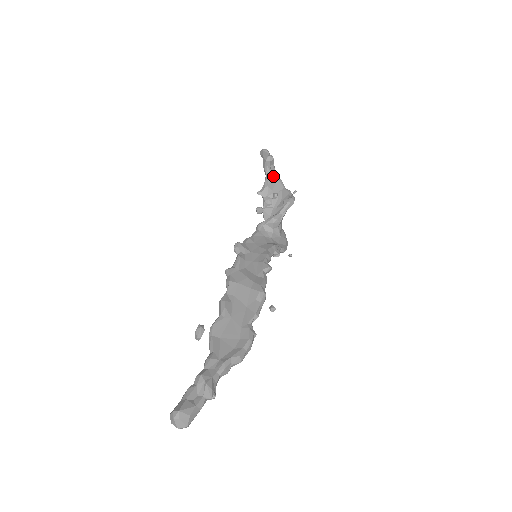
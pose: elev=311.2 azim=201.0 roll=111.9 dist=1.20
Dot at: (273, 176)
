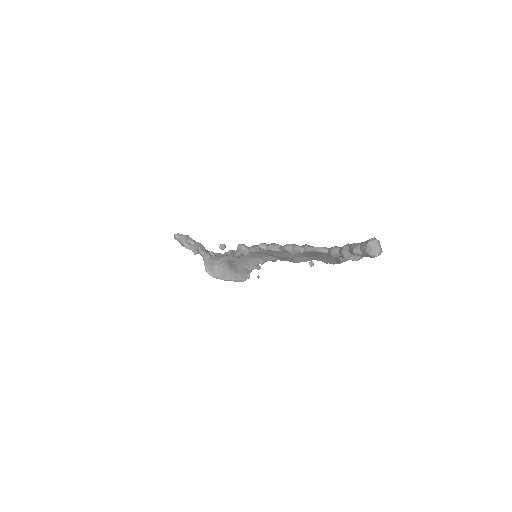
Dot at: occluded
